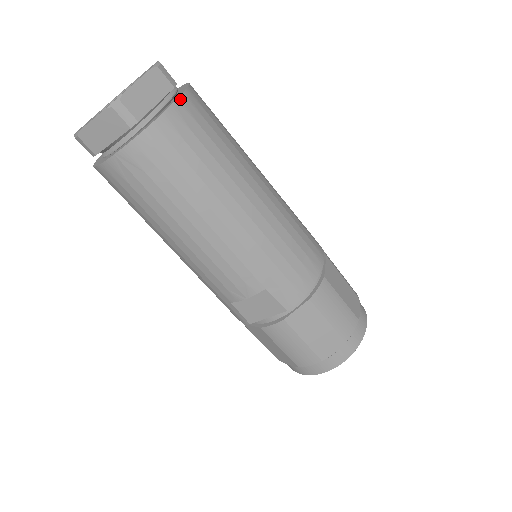
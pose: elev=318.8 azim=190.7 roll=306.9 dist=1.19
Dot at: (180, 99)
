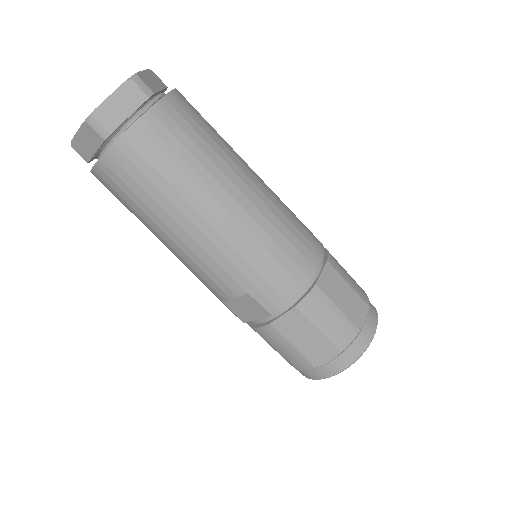
Dot at: (151, 110)
